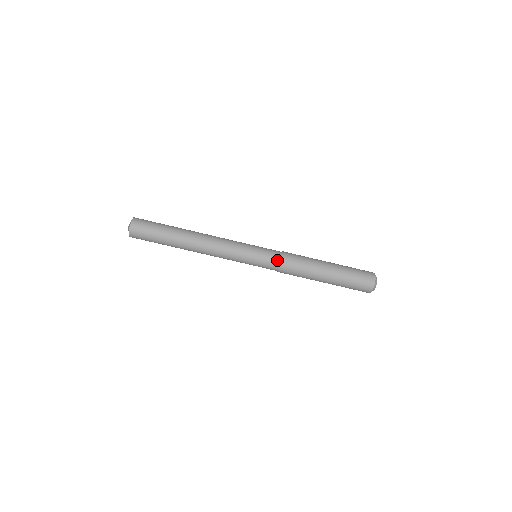
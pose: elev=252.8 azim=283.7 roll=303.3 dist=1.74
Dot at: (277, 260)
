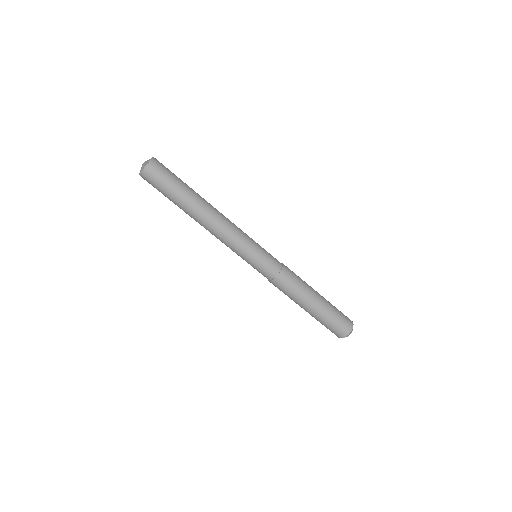
Dot at: (272, 274)
